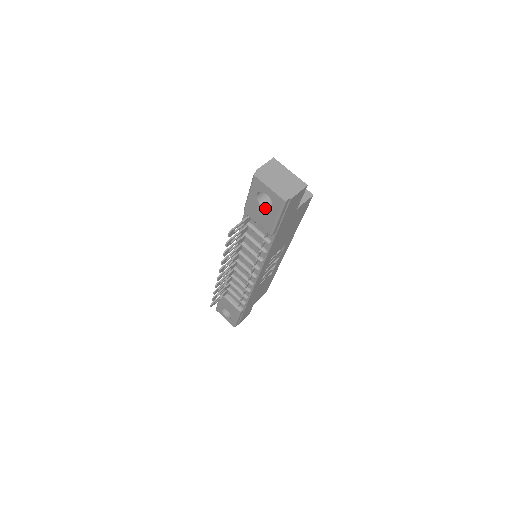
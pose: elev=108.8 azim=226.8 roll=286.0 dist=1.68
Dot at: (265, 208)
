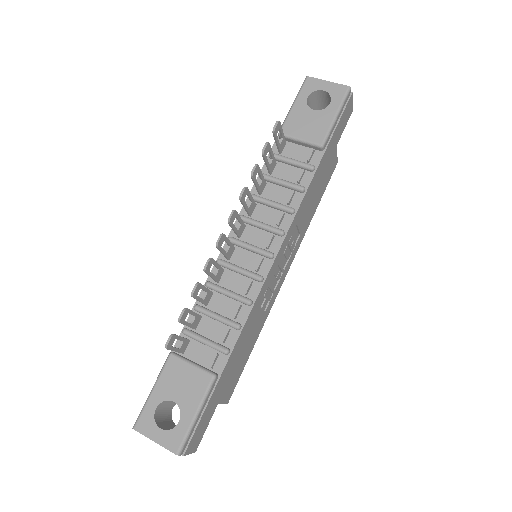
Dot at: (317, 110)
